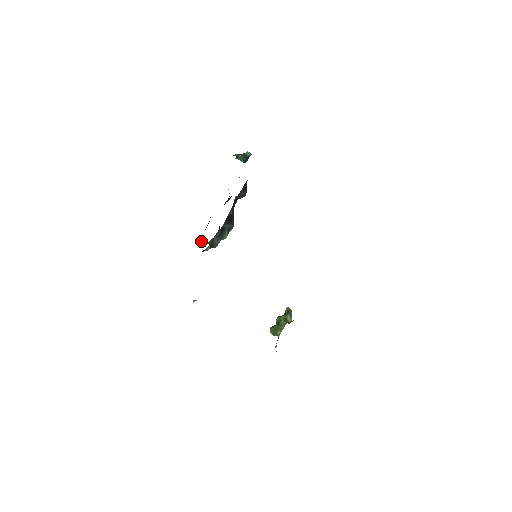
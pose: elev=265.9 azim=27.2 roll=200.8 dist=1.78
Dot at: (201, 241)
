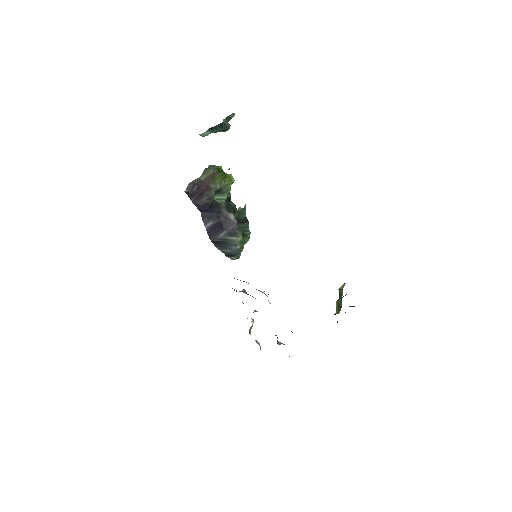
Dot at: occluded
